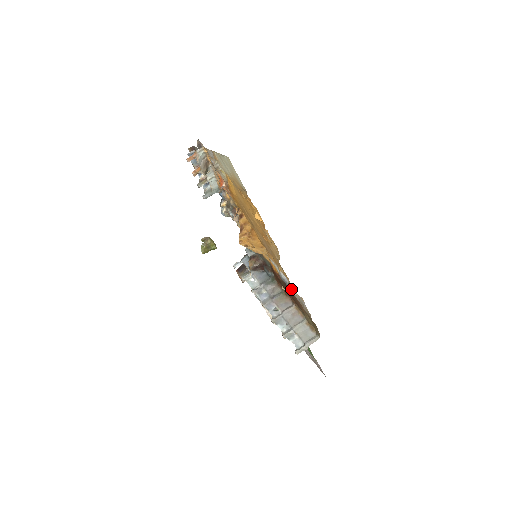
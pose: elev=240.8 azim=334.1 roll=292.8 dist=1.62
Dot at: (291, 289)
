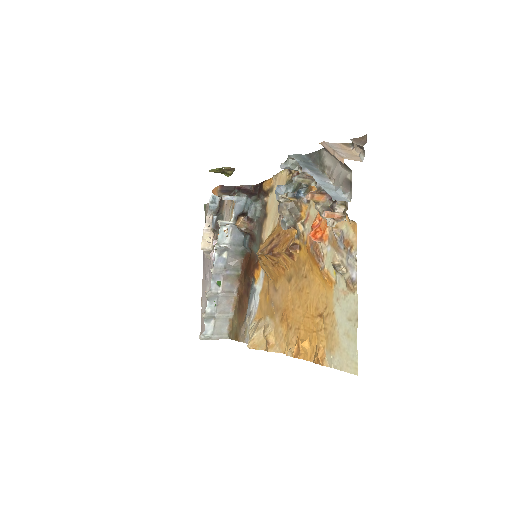
Dot at: (250, 308)
